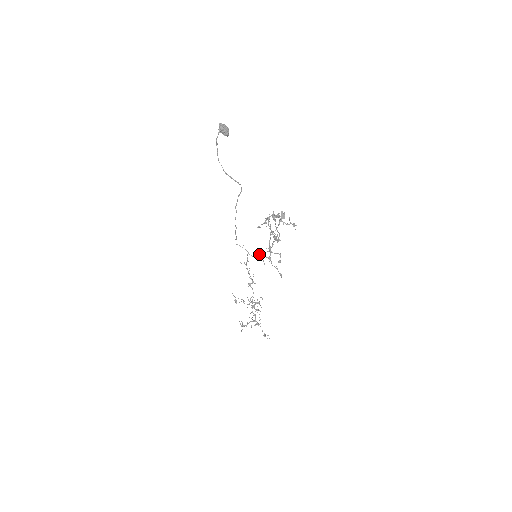
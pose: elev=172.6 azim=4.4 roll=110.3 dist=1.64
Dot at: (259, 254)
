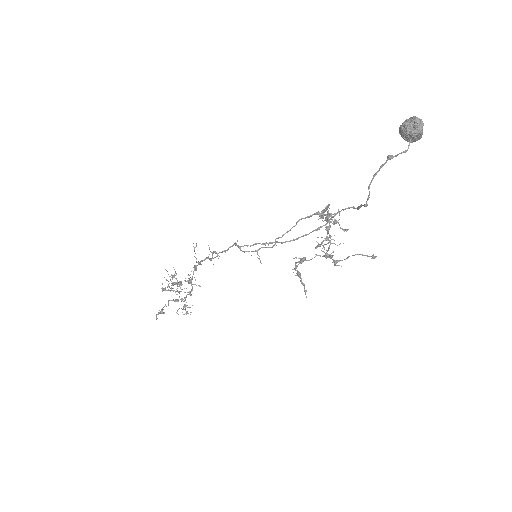
Dot at: occluded
